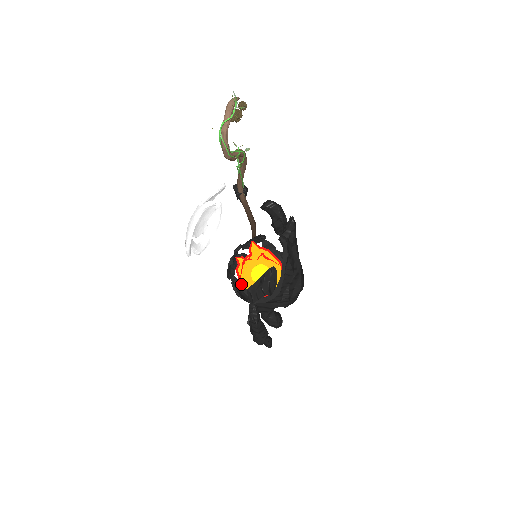
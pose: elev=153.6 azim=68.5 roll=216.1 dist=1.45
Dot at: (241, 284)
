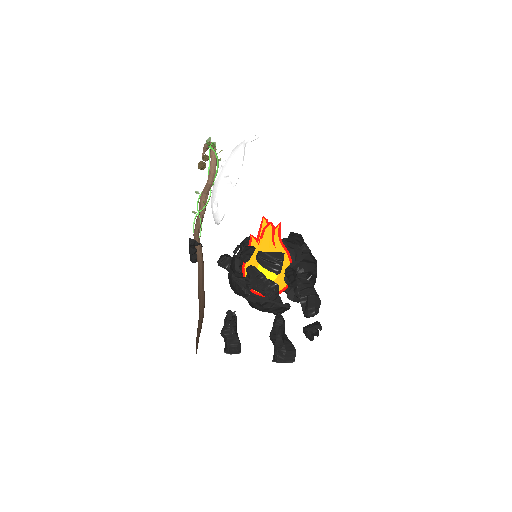
Dot at: occluded
